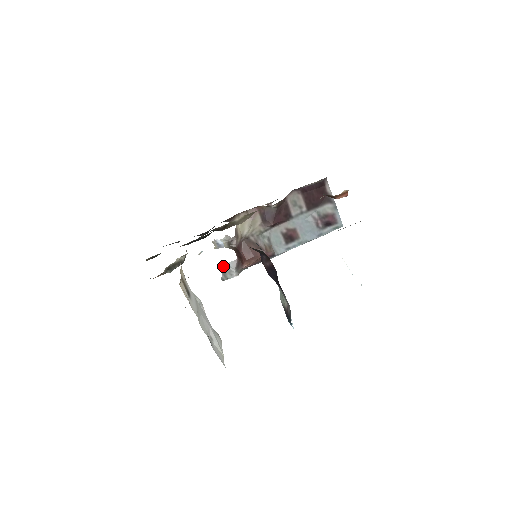
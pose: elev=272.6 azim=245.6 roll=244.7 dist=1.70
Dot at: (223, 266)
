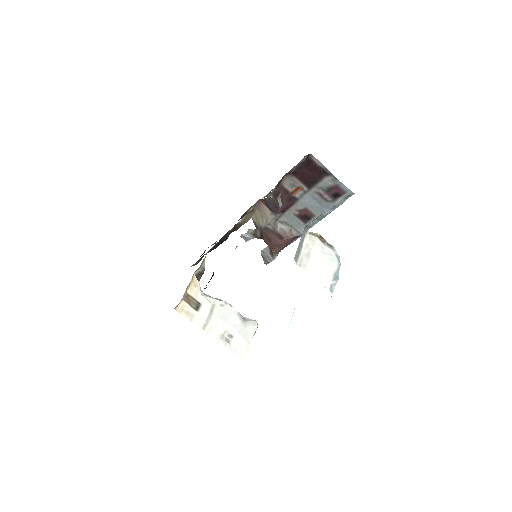
Dot at: occluded
